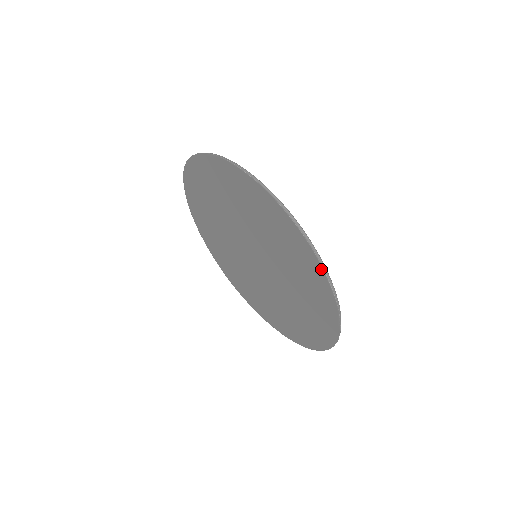
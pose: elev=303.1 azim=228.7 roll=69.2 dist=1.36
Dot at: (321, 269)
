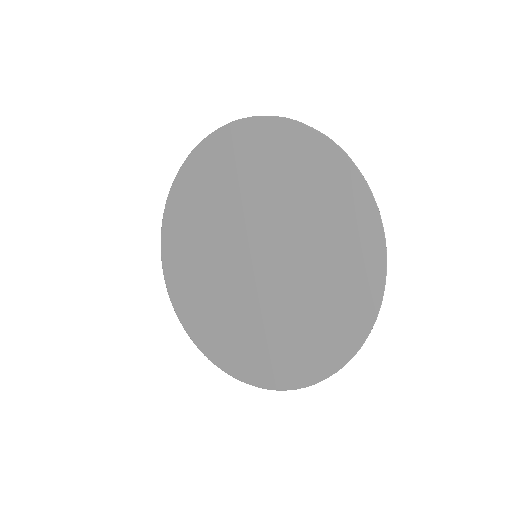
Dot at: (253, 120)
